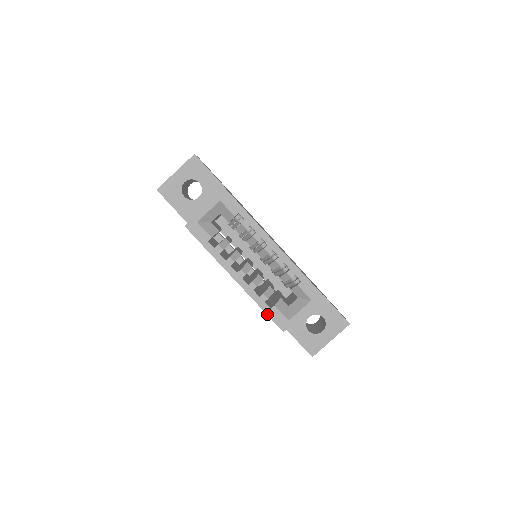
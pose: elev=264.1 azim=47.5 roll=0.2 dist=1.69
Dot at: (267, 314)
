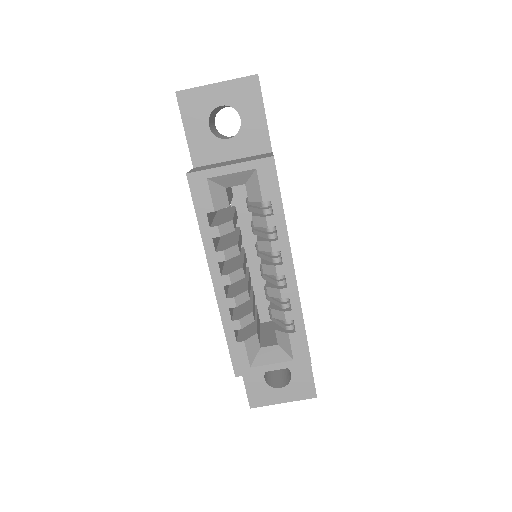
Dot at: (228, 346)
